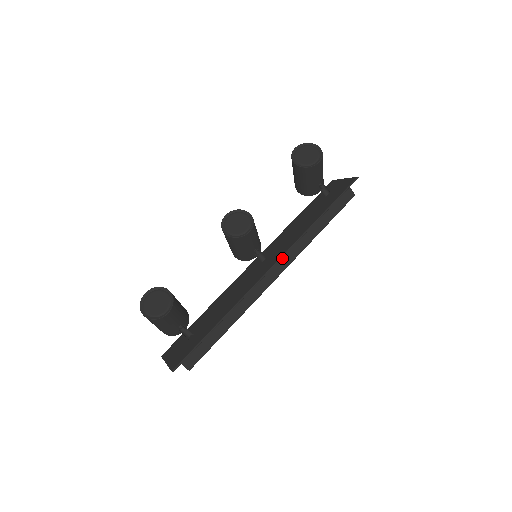
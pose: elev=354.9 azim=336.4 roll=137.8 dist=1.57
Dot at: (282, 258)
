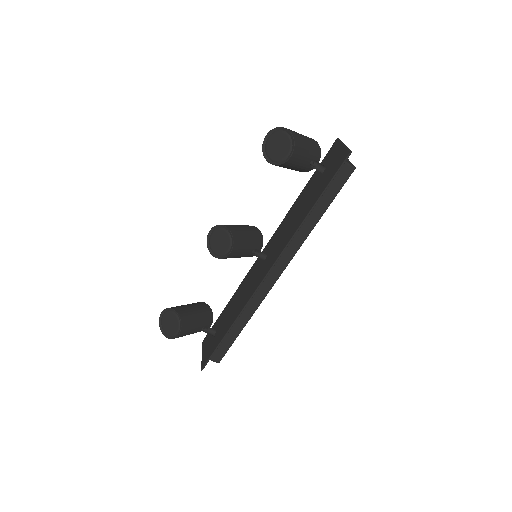
Dot at: (279, 259)
